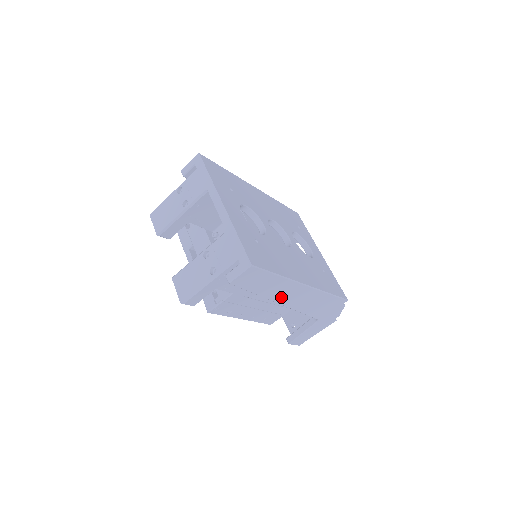
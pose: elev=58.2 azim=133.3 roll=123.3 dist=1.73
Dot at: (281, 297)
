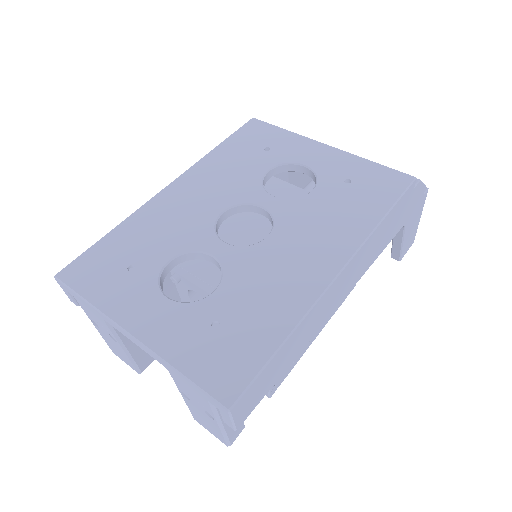
Dot at: (323, 316)
